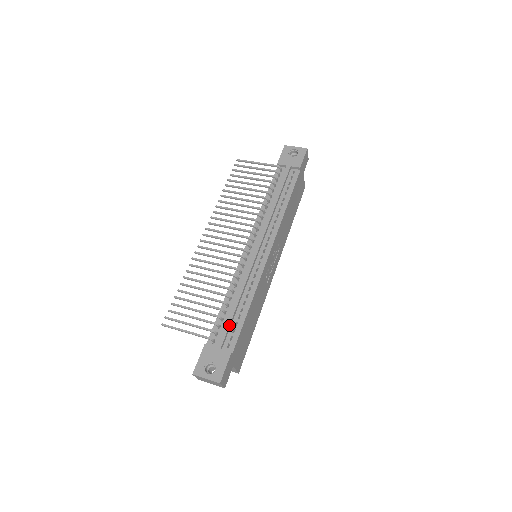
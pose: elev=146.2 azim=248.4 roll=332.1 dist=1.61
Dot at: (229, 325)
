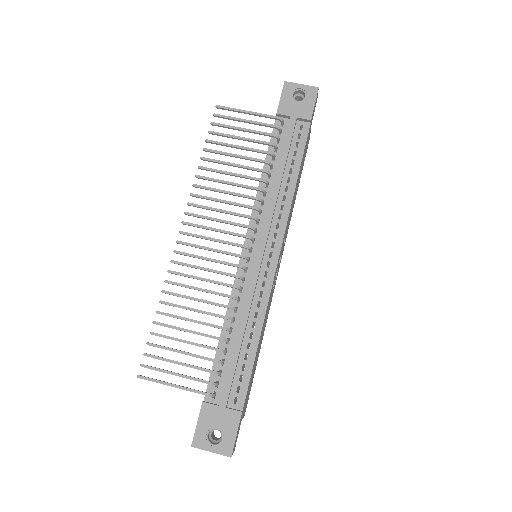
Dot at: (234, 372)
